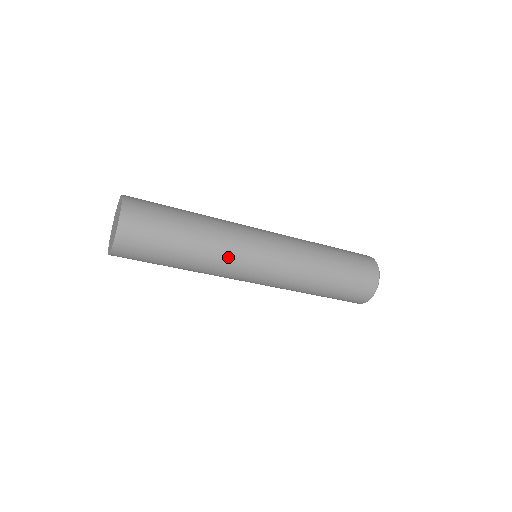
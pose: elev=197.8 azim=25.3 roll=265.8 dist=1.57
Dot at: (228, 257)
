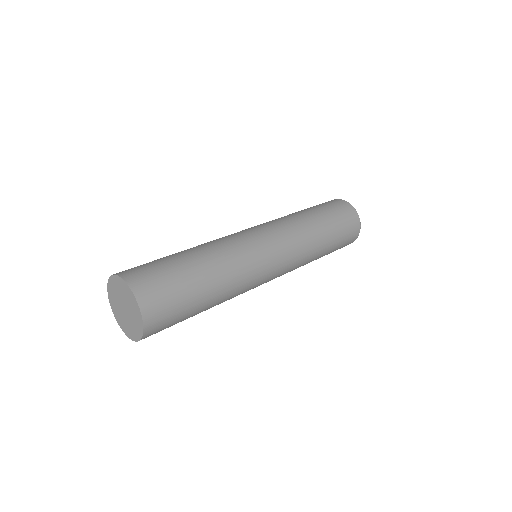
Dot at: (242, 261)
